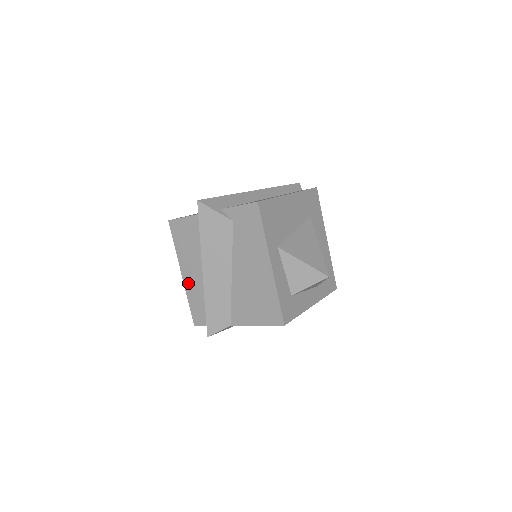
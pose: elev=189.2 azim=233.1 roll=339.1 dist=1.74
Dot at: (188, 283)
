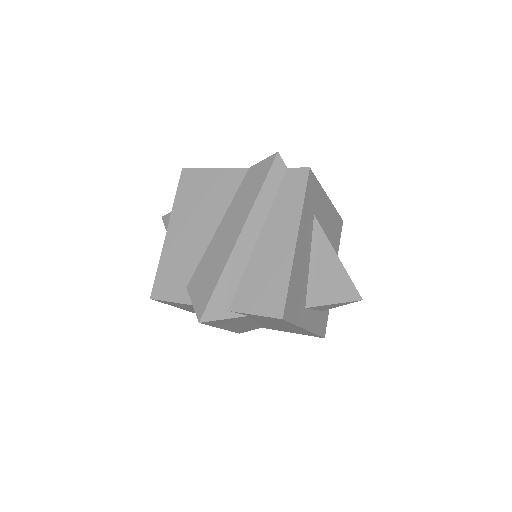
Dot at: occluded
